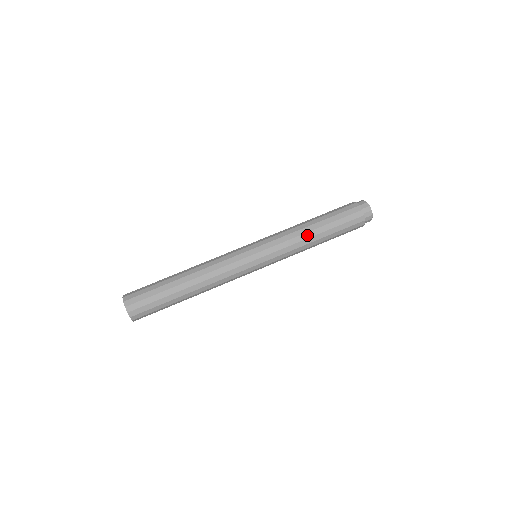
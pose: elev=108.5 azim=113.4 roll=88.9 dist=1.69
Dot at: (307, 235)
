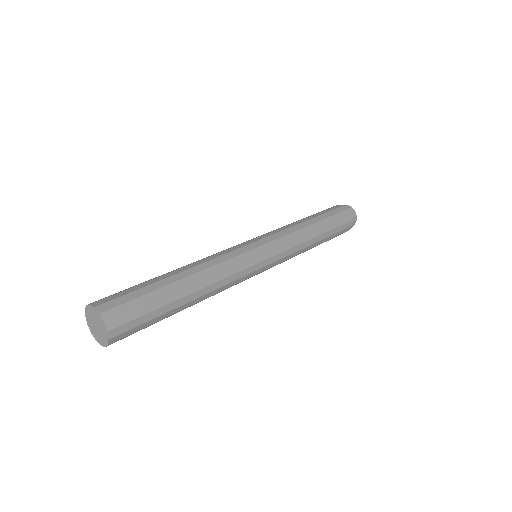
Dot at: (311, 235)
